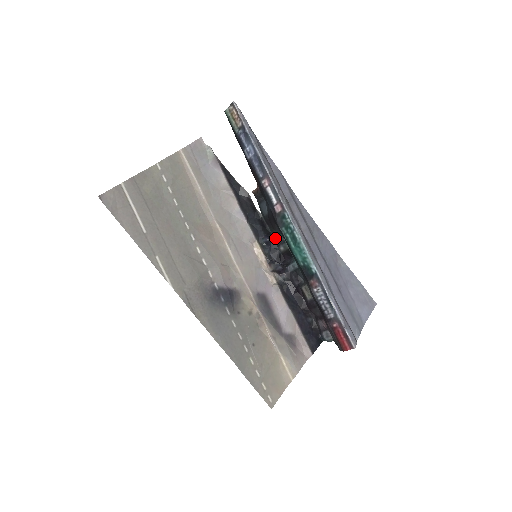
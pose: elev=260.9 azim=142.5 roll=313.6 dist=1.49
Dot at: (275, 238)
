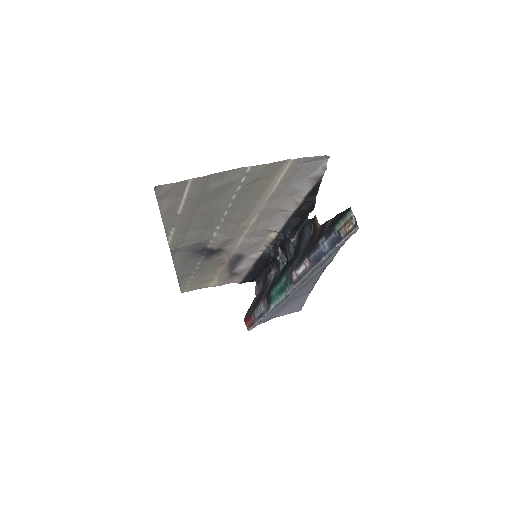
Dot at: (292, 244)
